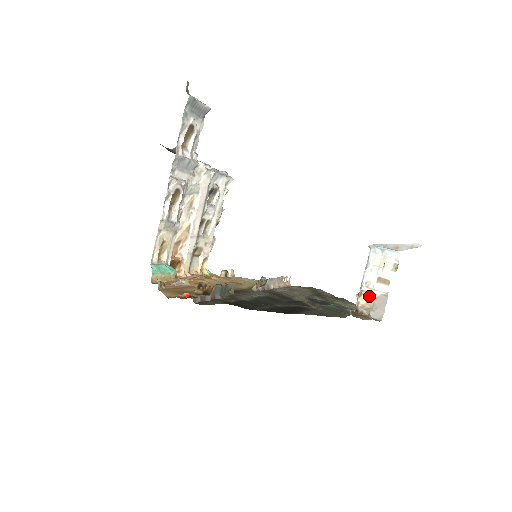
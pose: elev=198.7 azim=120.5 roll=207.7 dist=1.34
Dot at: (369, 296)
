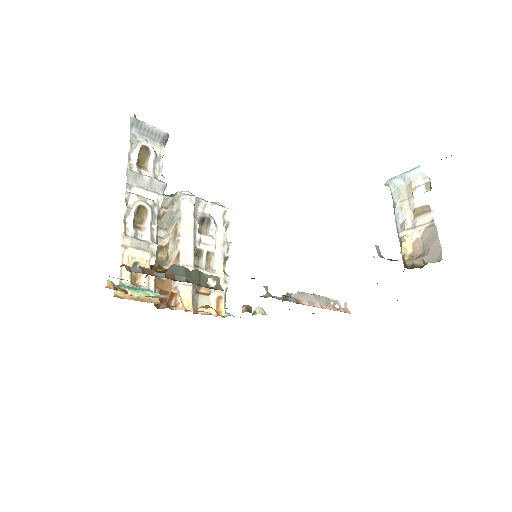
Dot at: (411, 239)
